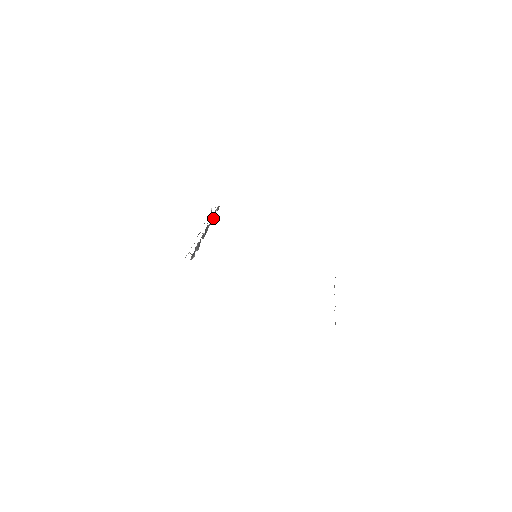
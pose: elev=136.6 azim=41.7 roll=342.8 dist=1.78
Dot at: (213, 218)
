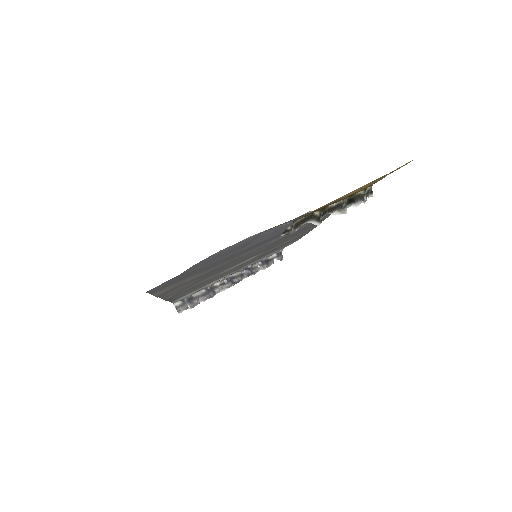
Dot at: (263, 267)
